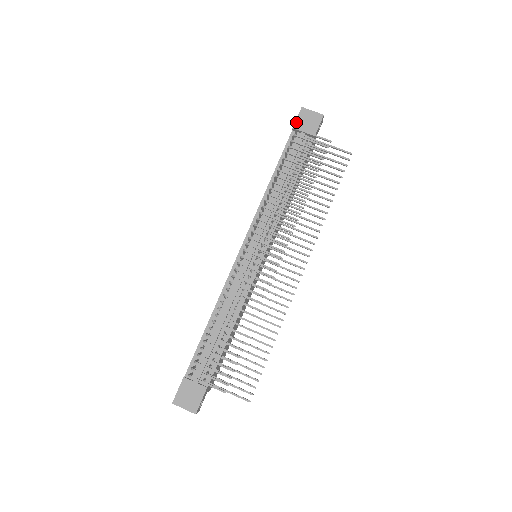
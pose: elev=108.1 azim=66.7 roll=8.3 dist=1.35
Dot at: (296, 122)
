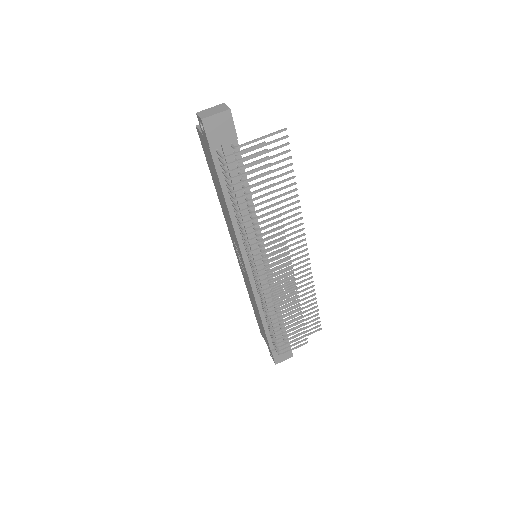
Dot at: (209, 140)
